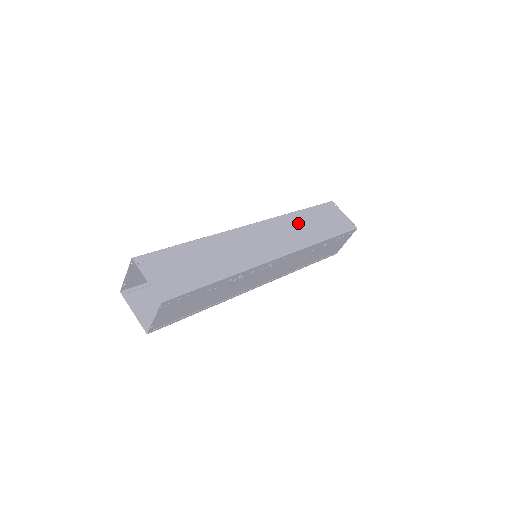
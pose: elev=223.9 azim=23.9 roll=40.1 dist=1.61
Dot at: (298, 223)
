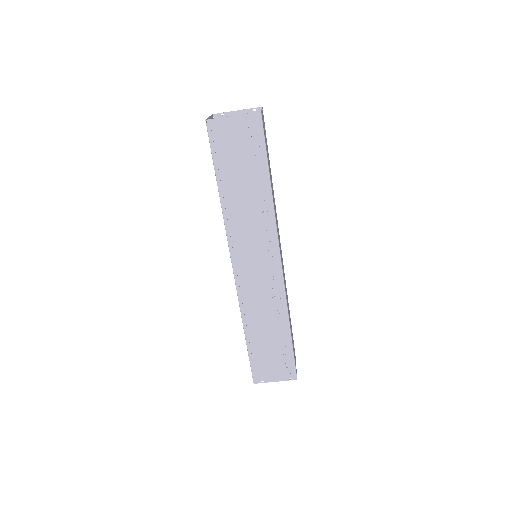
Dot at: occluded
